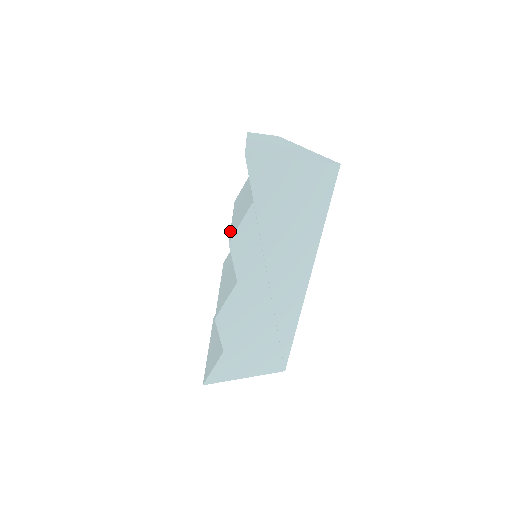
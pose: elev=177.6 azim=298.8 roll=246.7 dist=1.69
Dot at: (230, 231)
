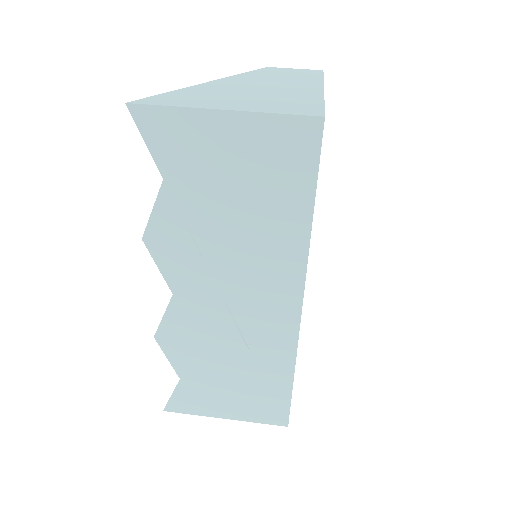
Dot at: occluded
